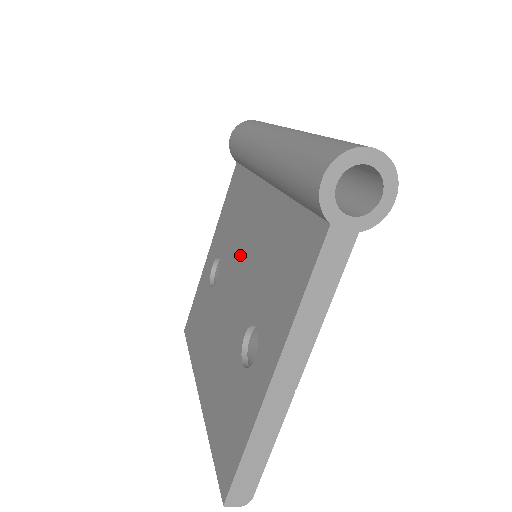
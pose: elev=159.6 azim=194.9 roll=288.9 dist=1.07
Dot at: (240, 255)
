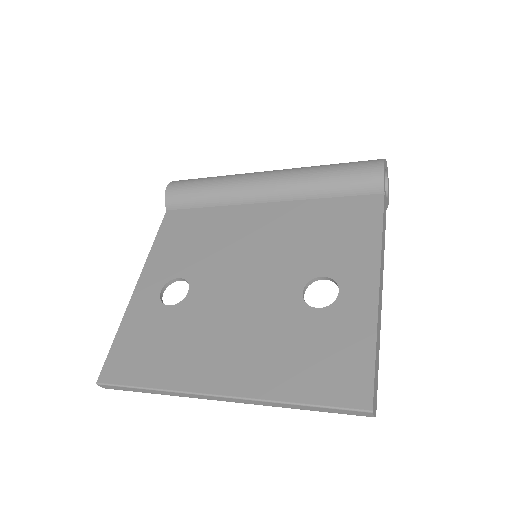
Dot at: (240, 255)
